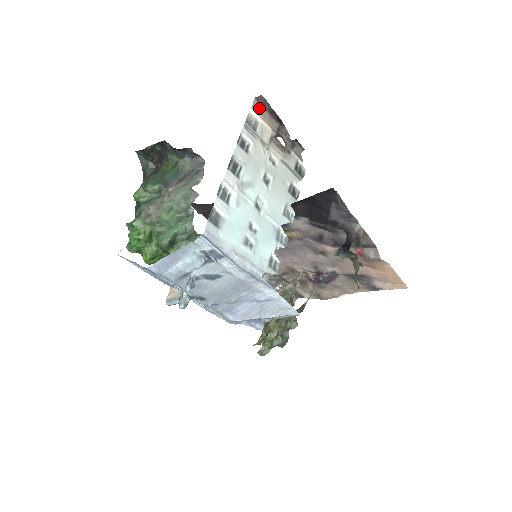
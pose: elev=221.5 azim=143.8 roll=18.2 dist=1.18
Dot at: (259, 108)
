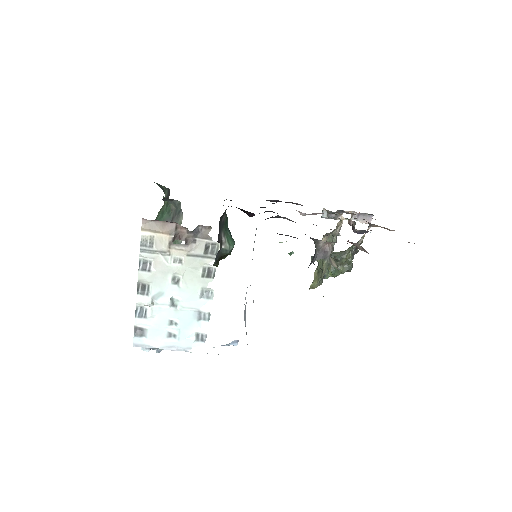
Dot at: (149, 225)
